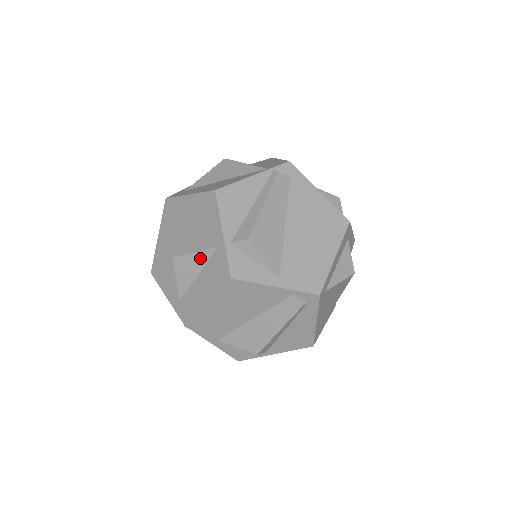
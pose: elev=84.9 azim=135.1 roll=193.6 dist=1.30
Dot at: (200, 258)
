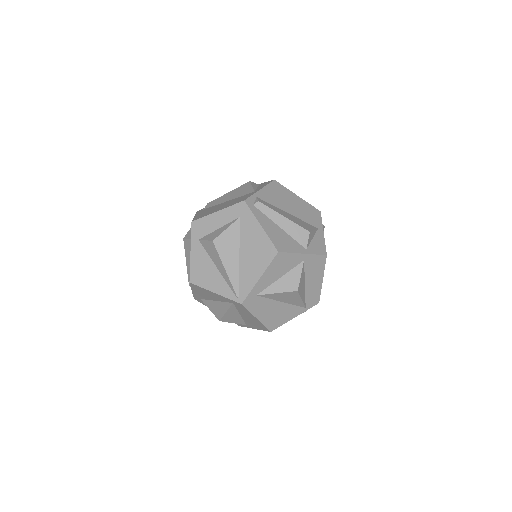
Dot at: occluded
